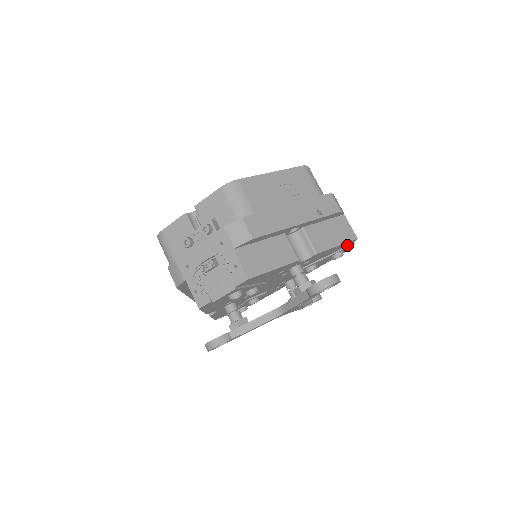
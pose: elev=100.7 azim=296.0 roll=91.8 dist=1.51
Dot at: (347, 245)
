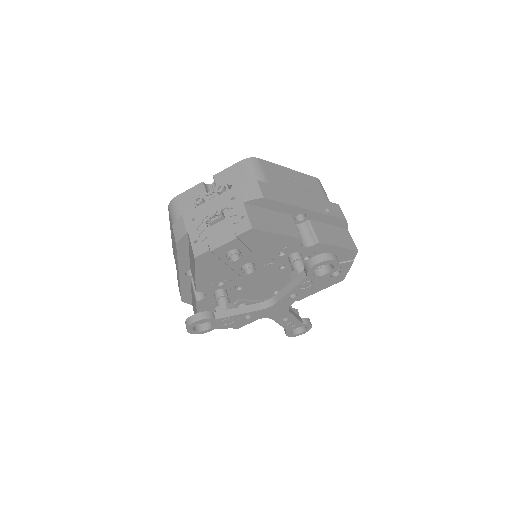
Dot at: (347, 259)
